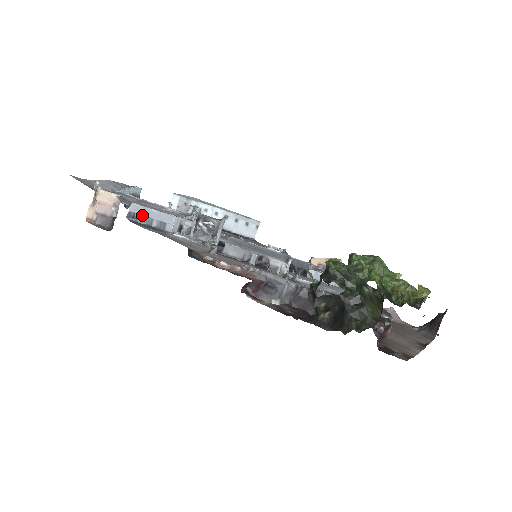
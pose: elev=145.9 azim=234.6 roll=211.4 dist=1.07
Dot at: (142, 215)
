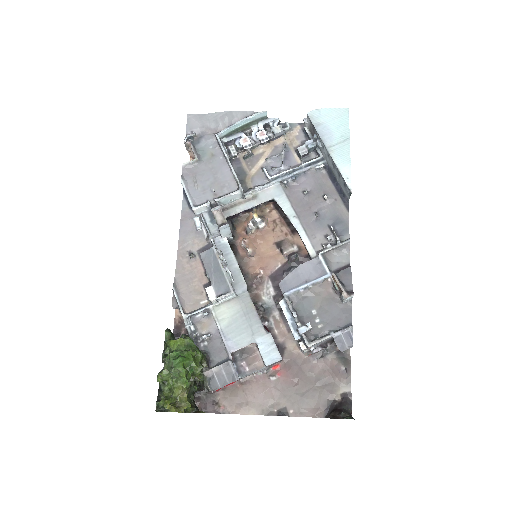
Dot at: occluded
